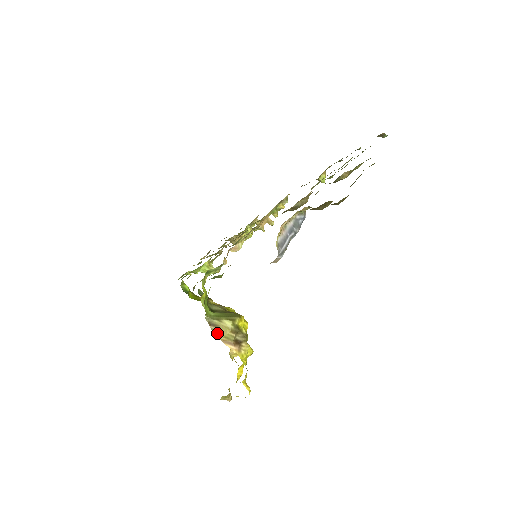
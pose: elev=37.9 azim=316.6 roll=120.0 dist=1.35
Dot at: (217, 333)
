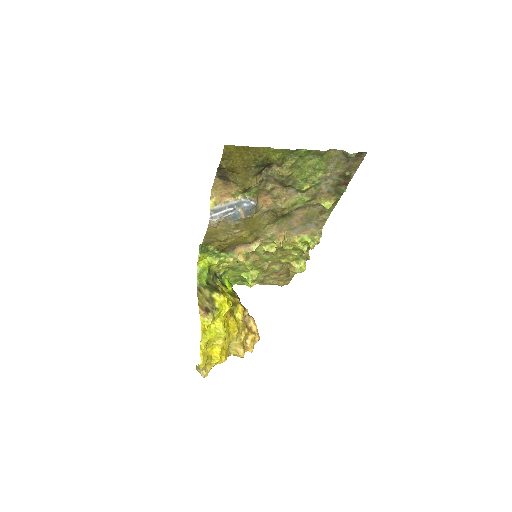
Dot at: (199, 297)
